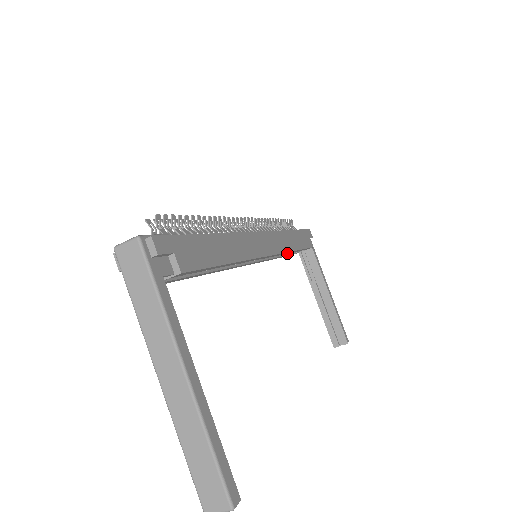
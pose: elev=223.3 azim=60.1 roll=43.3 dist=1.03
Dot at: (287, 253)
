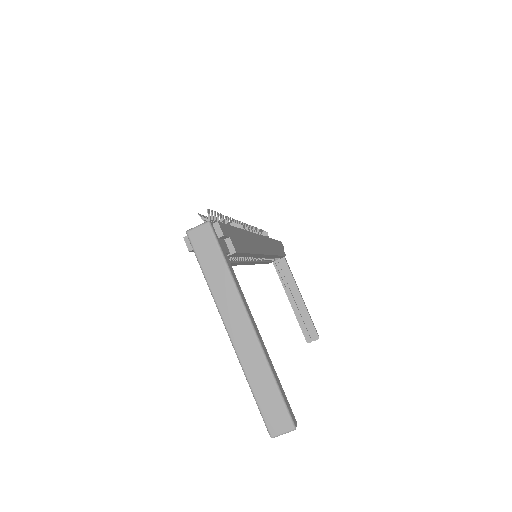
Dot at: (273, 257)
